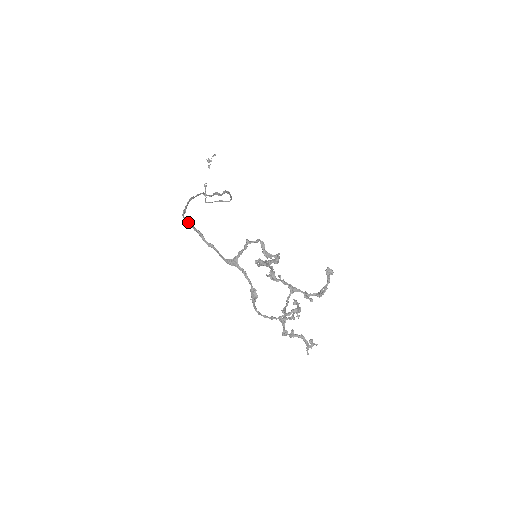
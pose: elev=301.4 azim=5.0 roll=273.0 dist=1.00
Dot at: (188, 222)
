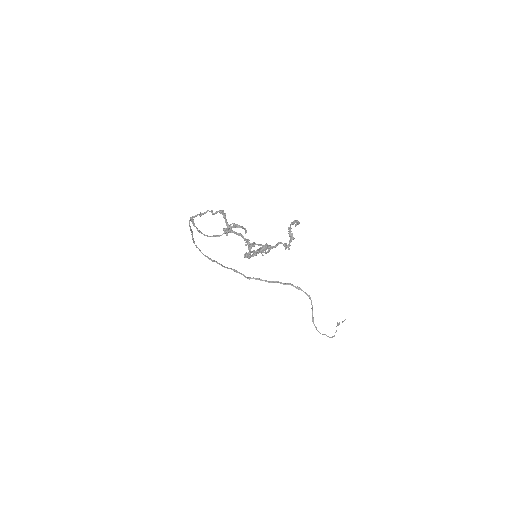
Dot at: (197, 247)
